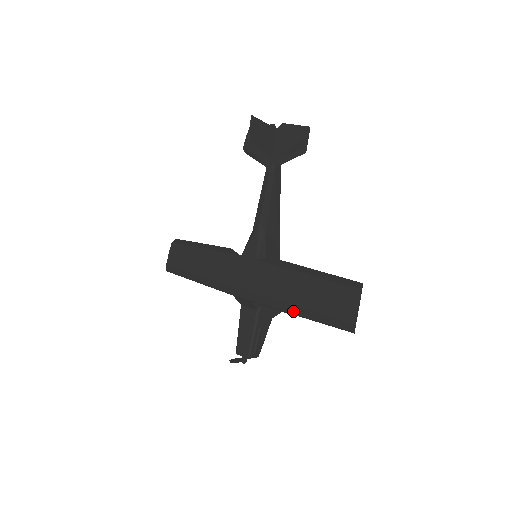
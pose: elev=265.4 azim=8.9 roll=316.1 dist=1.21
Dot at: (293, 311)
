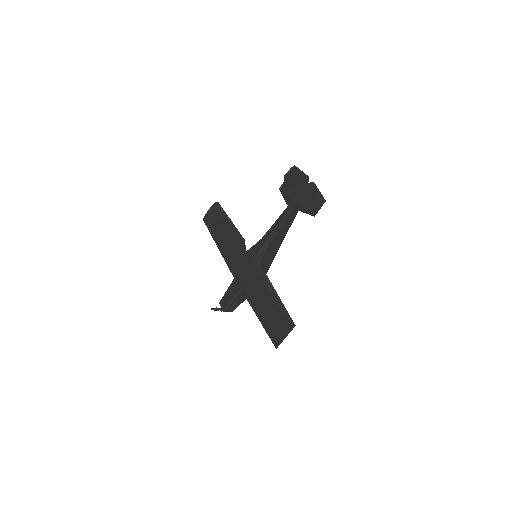
Dot at: (255, 310)
